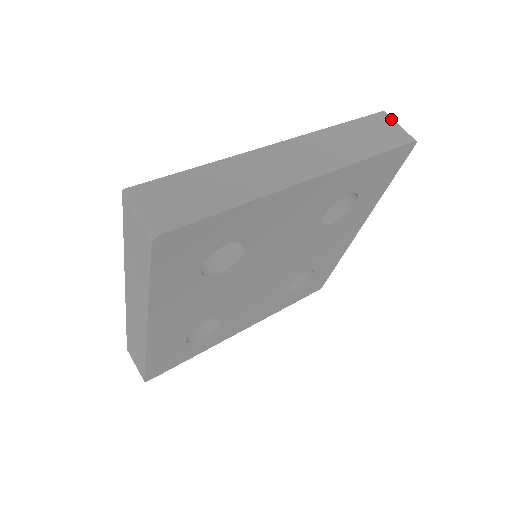
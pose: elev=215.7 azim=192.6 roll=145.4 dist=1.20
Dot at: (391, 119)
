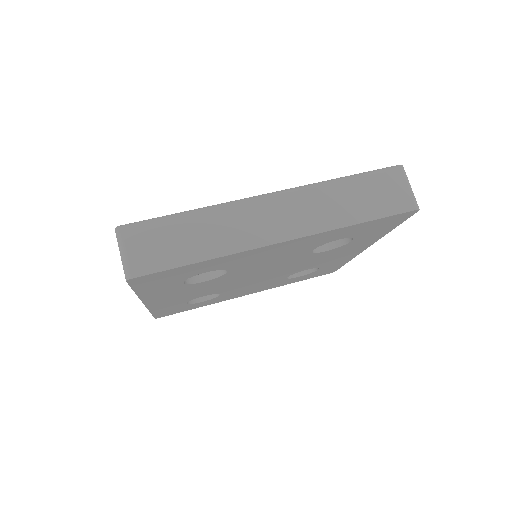
Dot at: (404, 178)
